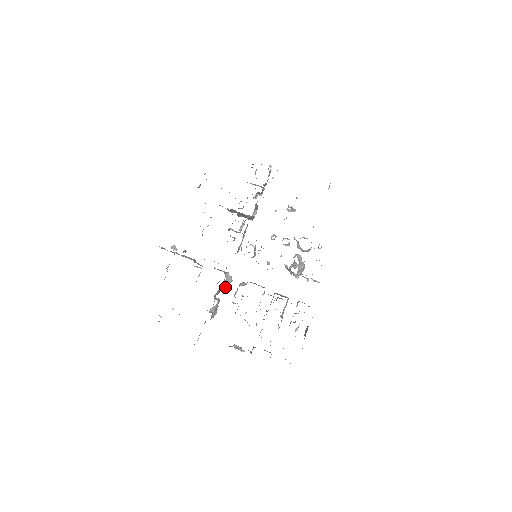
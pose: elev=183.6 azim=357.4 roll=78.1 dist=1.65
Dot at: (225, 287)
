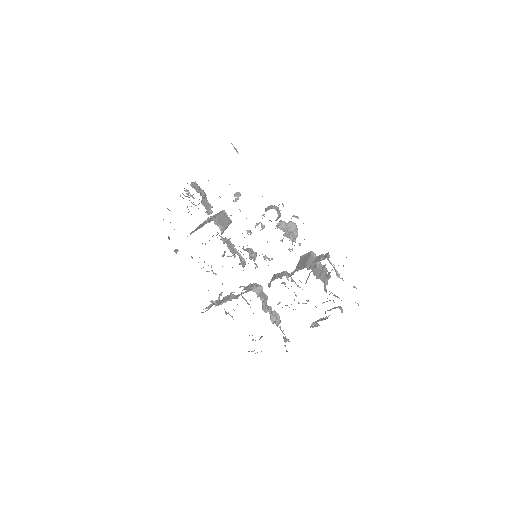
Dot at: (263, 297)
